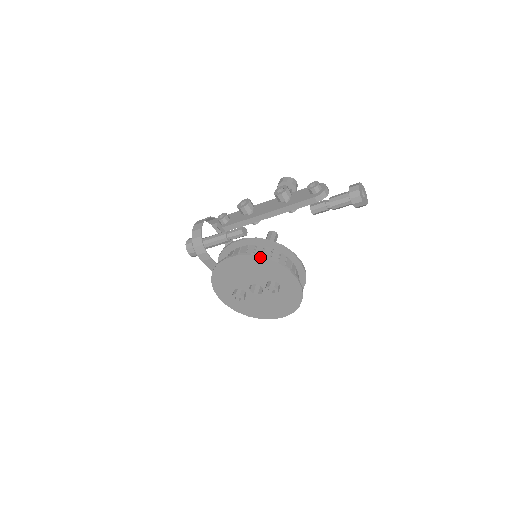
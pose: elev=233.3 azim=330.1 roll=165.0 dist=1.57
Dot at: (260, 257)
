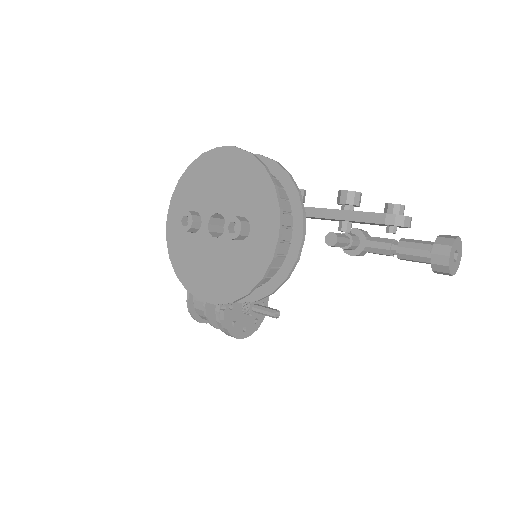
Dot at: (259, 162)
